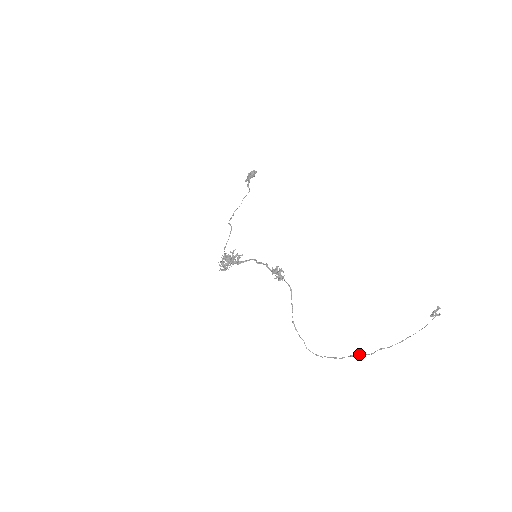
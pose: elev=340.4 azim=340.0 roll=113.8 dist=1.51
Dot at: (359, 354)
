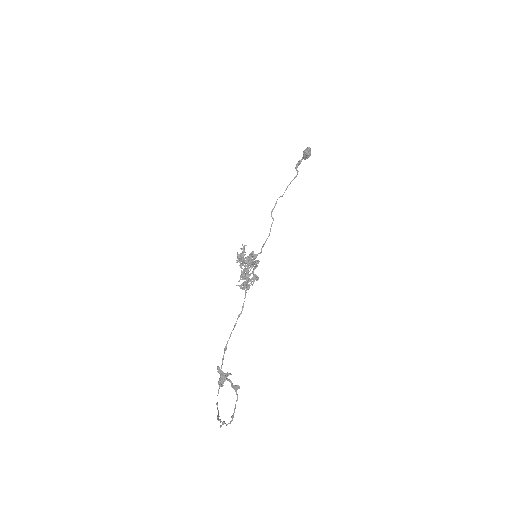
Dot at: (220, 420)
